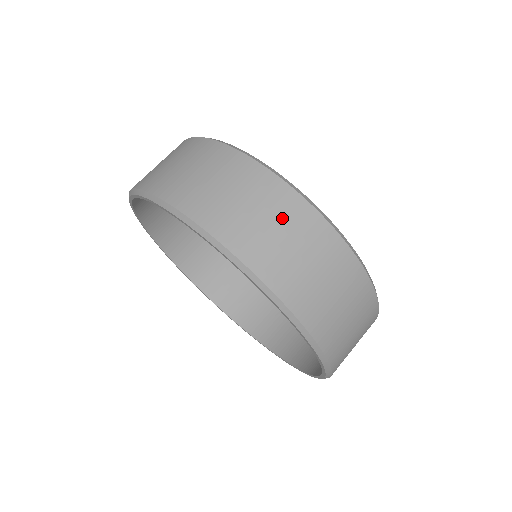
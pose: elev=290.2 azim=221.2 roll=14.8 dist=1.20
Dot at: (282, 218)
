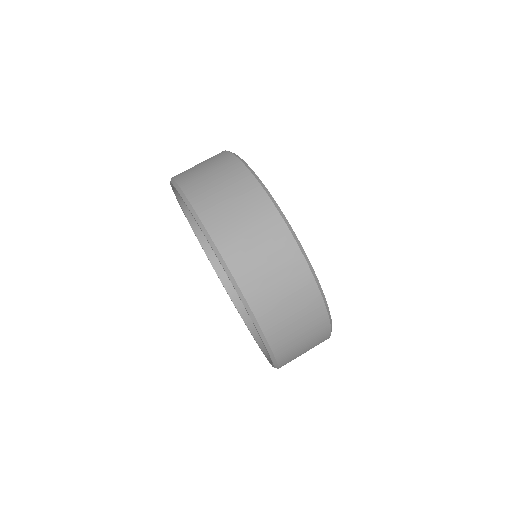
Dot at: (254, 218)
